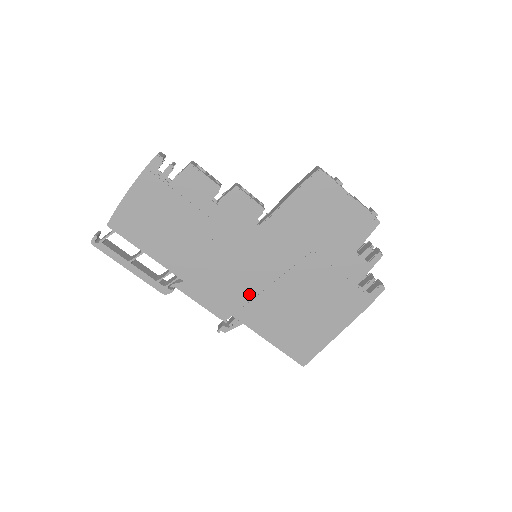
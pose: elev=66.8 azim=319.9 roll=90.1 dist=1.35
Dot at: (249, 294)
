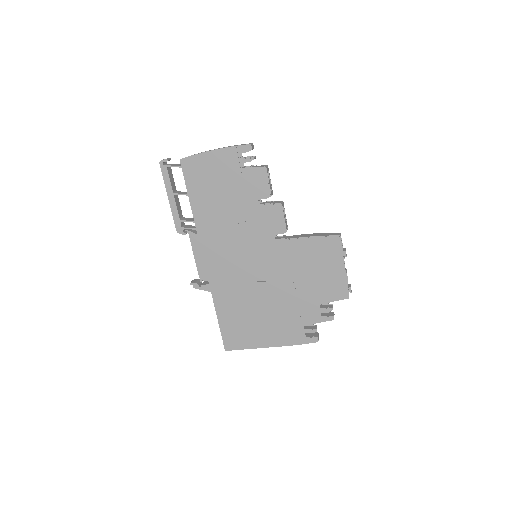
Dot at: (231, 276)
